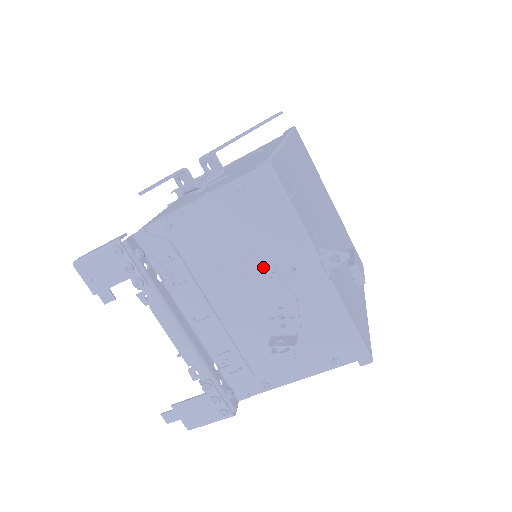
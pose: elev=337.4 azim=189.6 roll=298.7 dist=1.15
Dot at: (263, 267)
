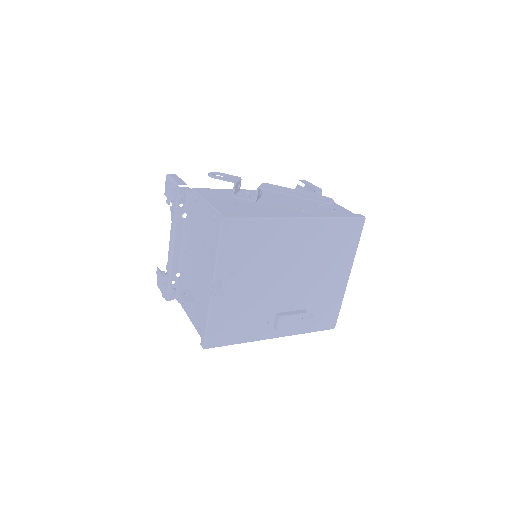
Dot at: (205, 259)
